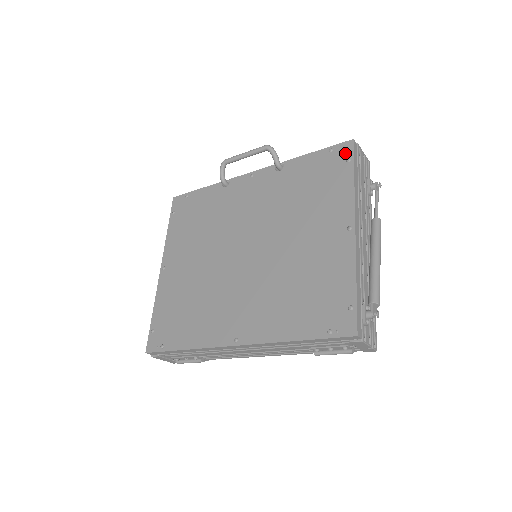
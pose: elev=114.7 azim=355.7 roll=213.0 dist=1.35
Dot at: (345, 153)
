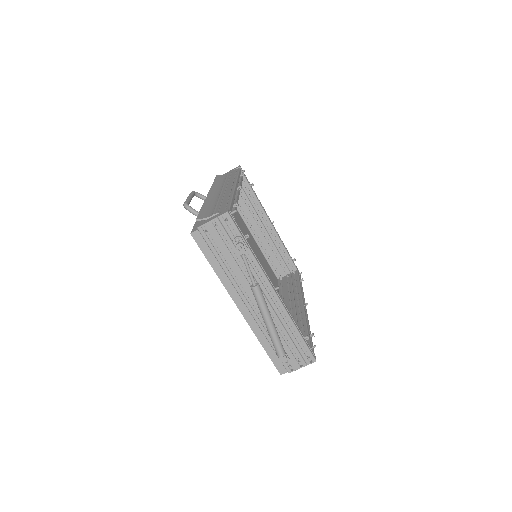
Dot at: occluded
